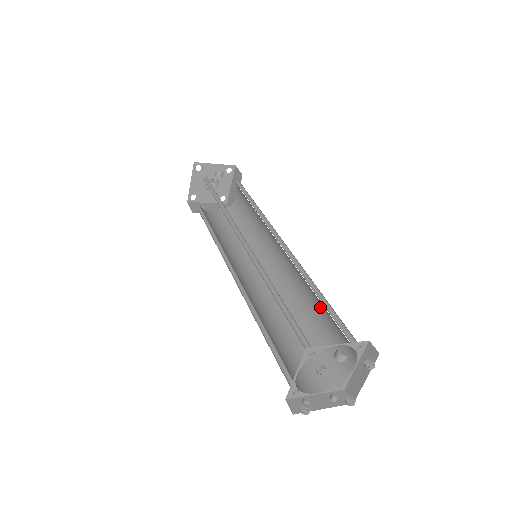
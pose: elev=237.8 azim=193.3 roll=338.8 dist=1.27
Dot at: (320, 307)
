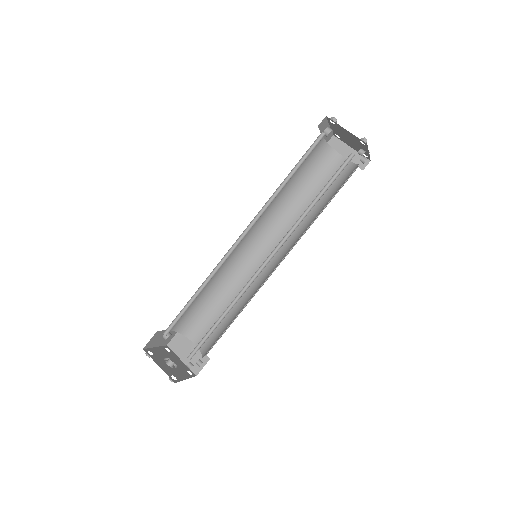
Dot at: (305, 195)
